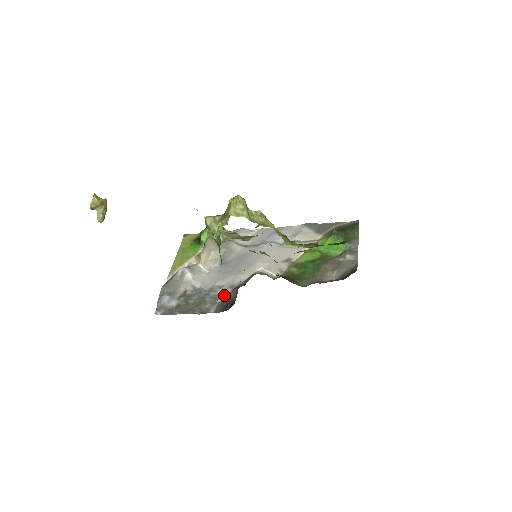
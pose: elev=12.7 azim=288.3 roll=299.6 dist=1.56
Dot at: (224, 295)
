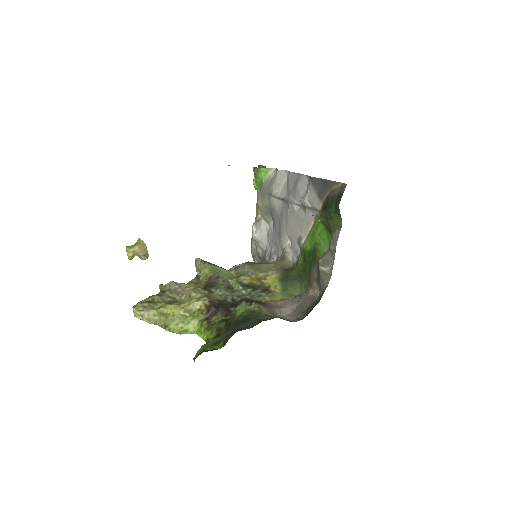
Dot at: occluded
